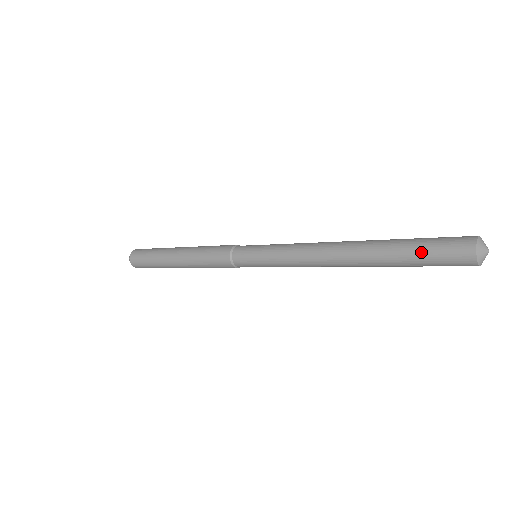
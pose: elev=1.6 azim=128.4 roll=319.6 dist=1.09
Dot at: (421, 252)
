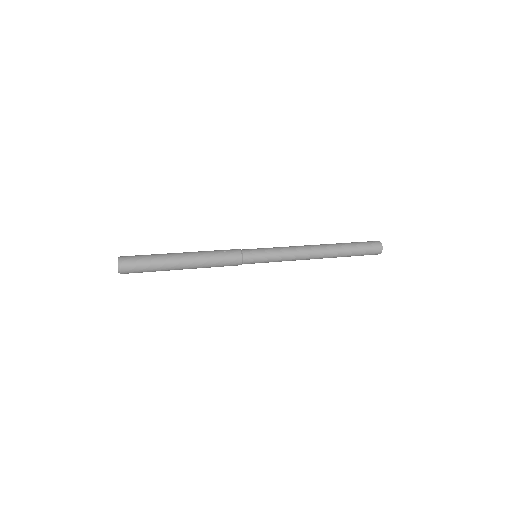
Dot at: (360, 255)
